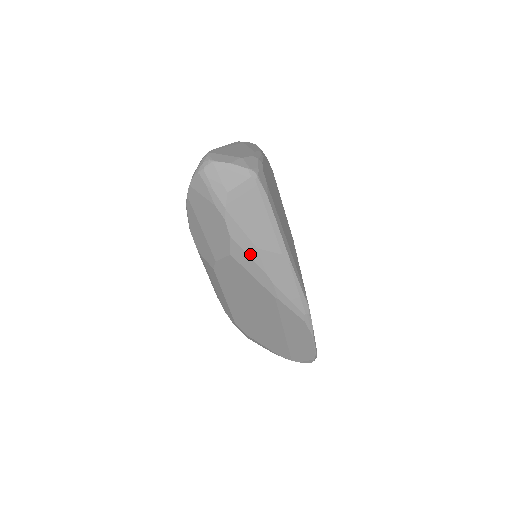
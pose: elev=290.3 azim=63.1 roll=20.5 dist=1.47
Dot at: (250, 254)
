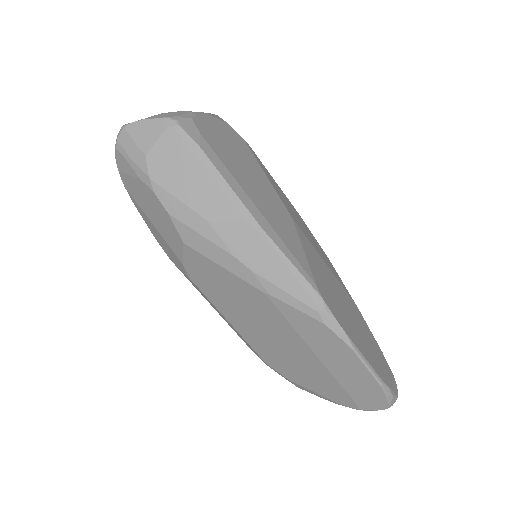
Dot at: (202, 233)
